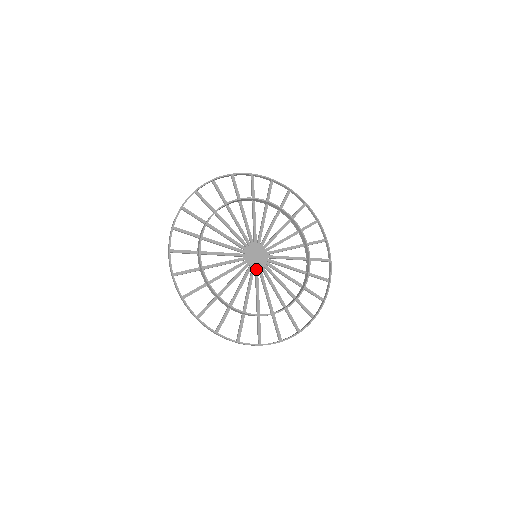
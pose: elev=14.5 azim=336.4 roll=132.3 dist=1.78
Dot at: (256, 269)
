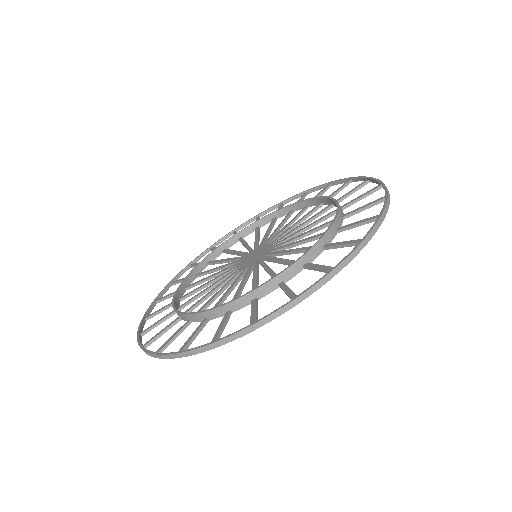
Dot at: (259, 261)
